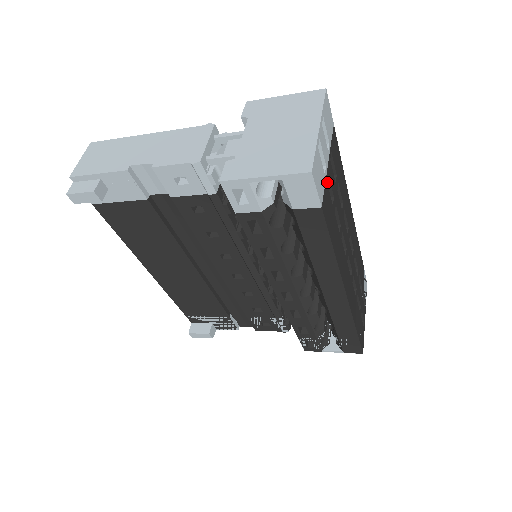
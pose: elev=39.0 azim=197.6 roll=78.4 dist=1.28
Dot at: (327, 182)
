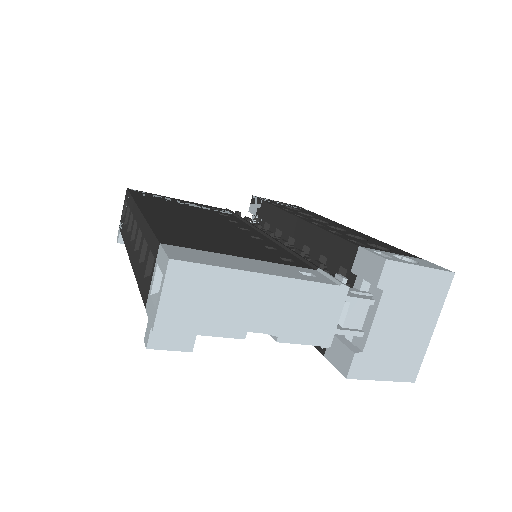
Dot at: occluded
